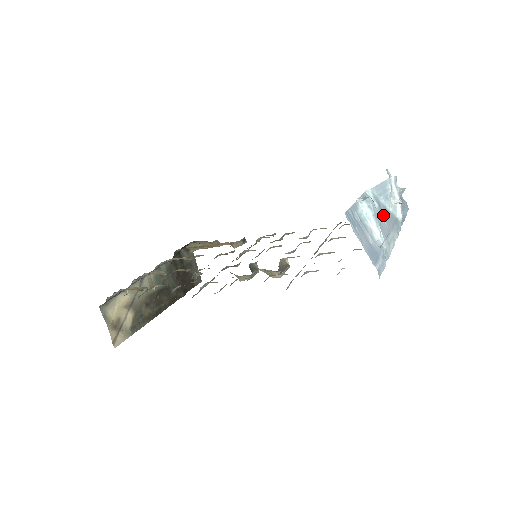
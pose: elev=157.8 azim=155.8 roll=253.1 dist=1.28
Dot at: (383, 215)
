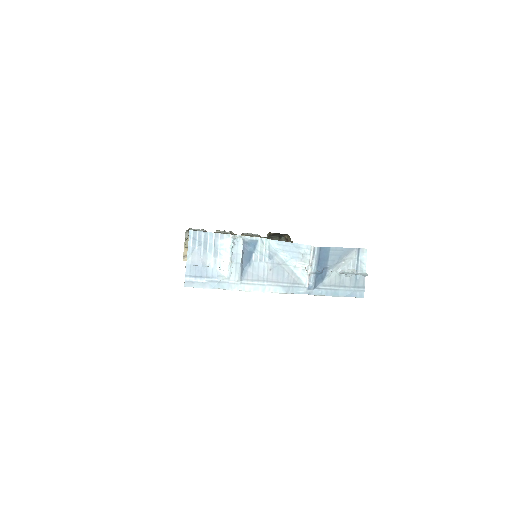
Dot at: (270, 266)
